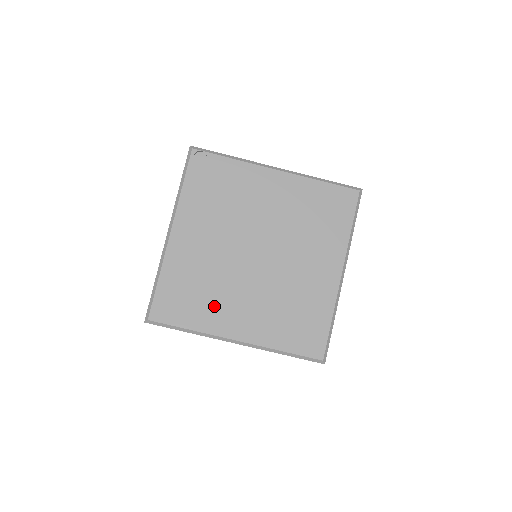
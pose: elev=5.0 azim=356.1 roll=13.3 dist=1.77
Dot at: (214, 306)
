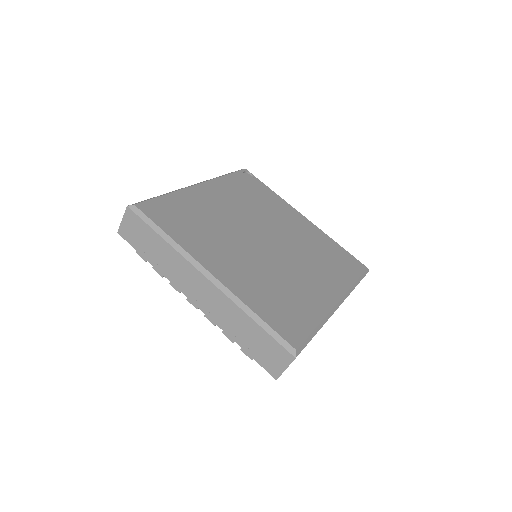
Dot at: (205, 240)
